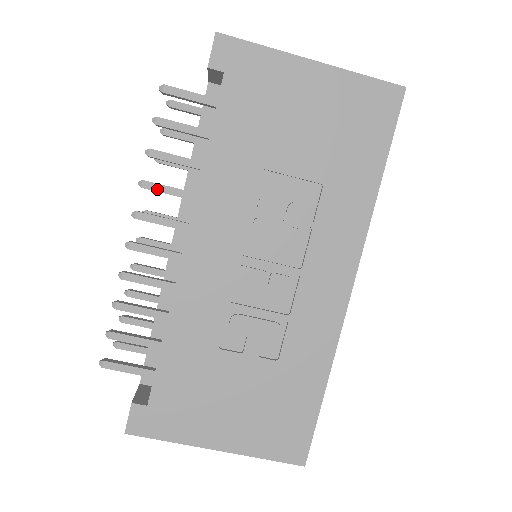
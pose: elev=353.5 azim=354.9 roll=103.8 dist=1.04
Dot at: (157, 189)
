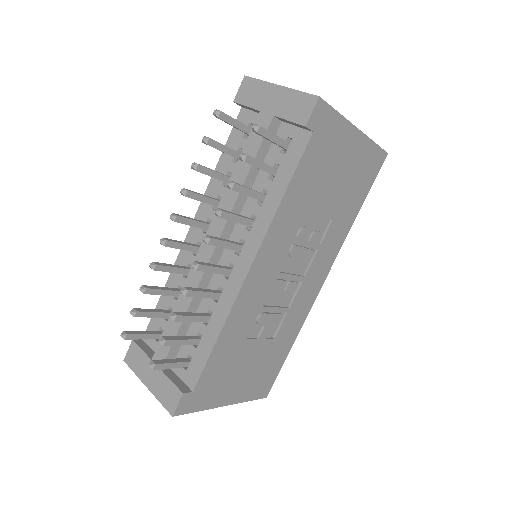
Dot at: (230, 218)
